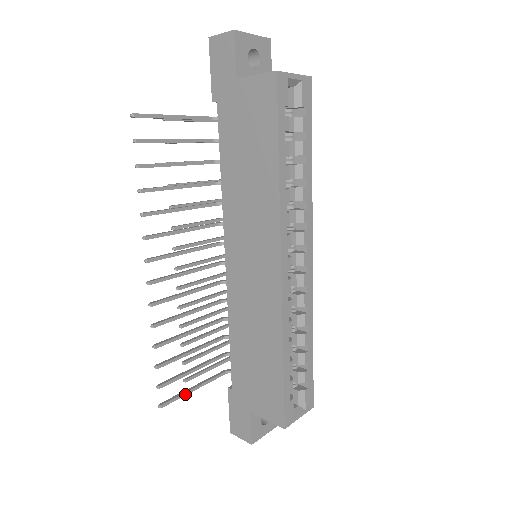
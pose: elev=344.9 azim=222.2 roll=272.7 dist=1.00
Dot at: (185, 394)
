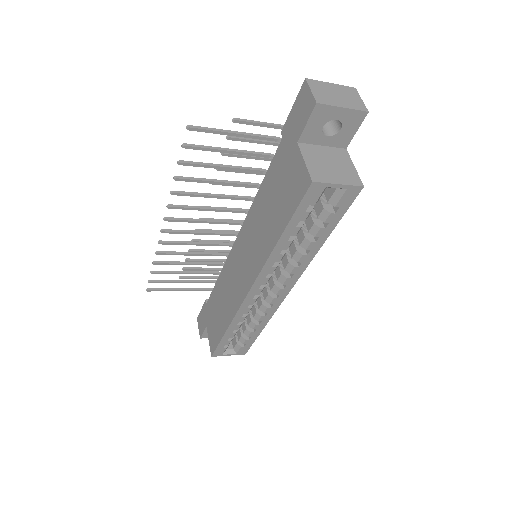
Dot at: (170, 290)
